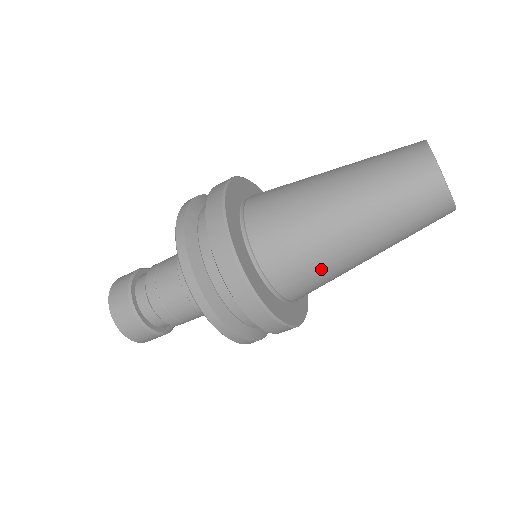
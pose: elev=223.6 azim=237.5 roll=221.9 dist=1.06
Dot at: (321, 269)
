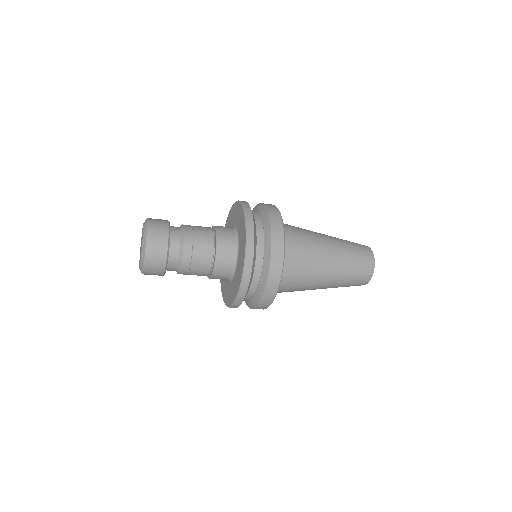
Dot at: (305, 279)
